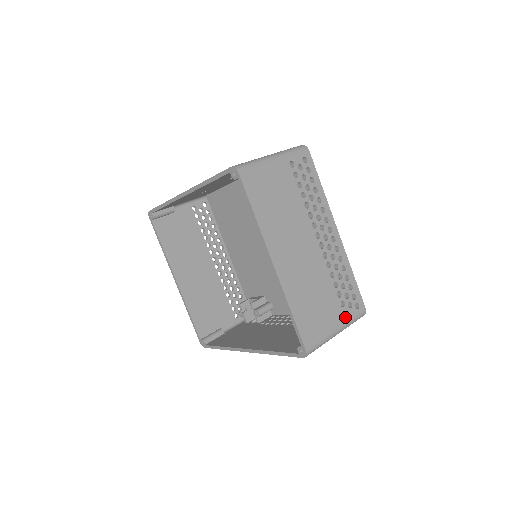
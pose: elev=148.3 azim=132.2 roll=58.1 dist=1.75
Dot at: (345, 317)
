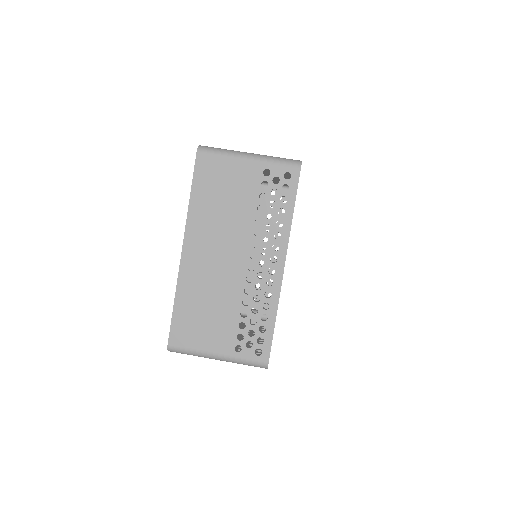
Dot at: (235, 350)
